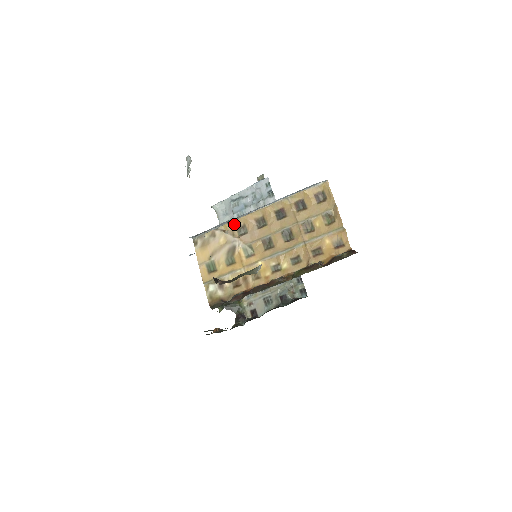
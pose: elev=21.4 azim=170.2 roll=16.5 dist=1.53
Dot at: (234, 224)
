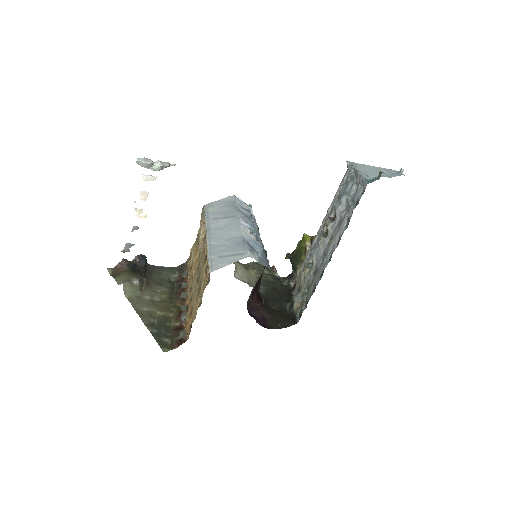
Dot at: occluded
